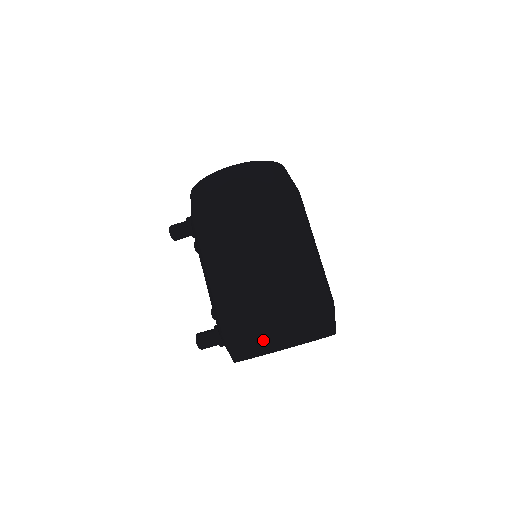
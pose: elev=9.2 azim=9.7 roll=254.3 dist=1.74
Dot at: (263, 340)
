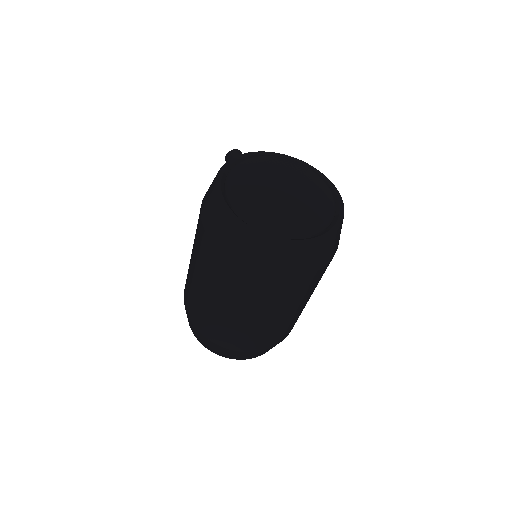
Dot at: occluded
